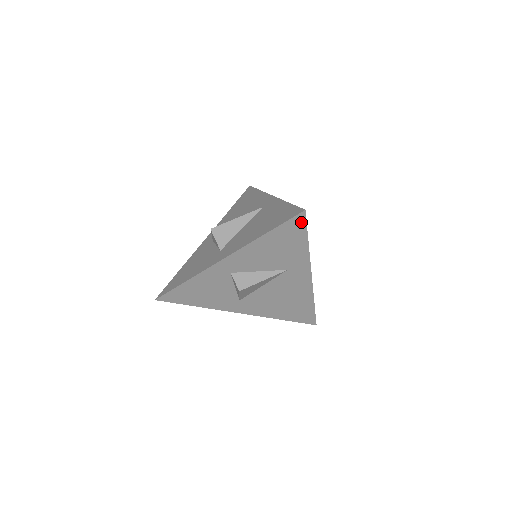
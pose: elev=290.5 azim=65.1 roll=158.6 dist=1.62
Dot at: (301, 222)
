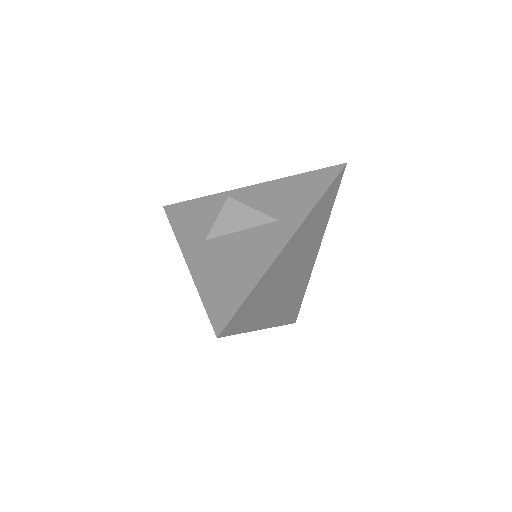
Dot at: (335, 173)
